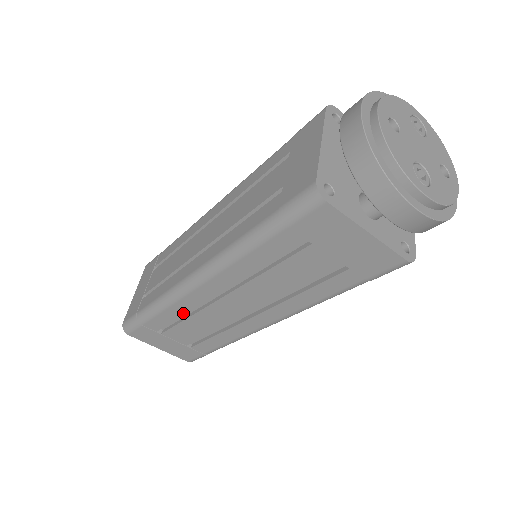
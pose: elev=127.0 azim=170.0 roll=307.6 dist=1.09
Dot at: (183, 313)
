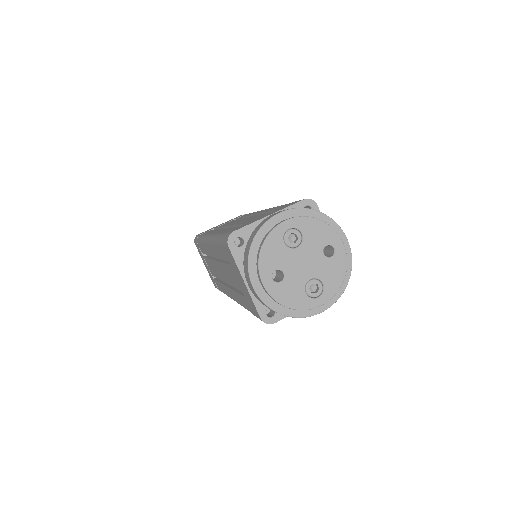
Dot at: occluded
